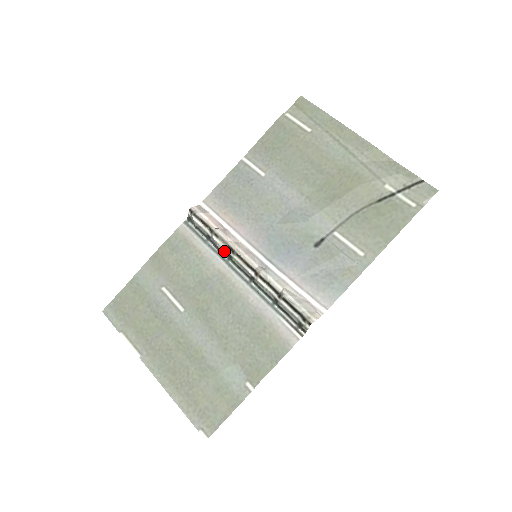
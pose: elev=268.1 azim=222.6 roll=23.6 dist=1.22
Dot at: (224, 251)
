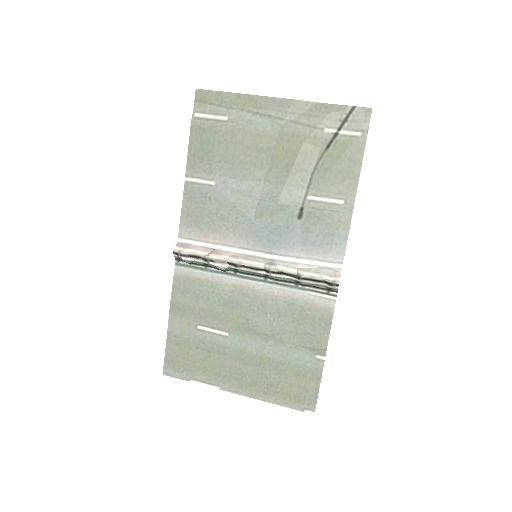
Dot at: (227, 269)
